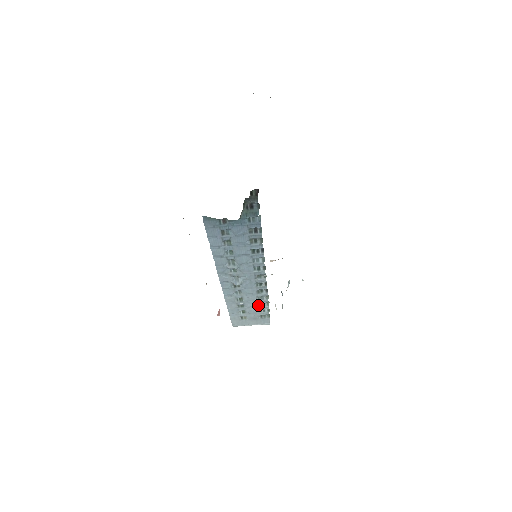
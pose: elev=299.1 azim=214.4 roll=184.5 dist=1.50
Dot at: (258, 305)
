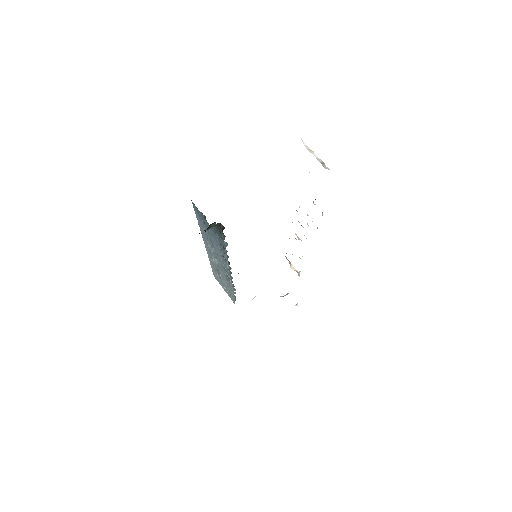
Dot at: (228, 286)
